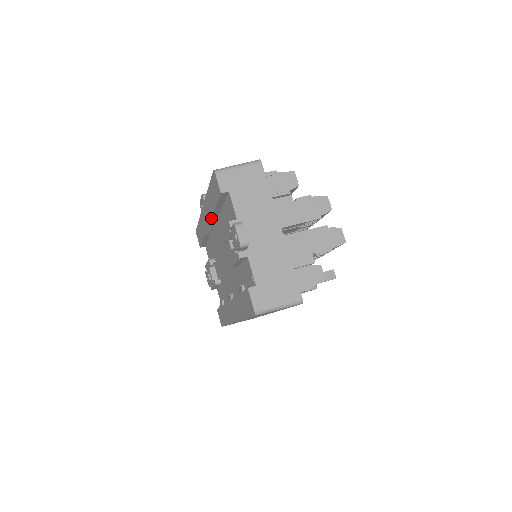
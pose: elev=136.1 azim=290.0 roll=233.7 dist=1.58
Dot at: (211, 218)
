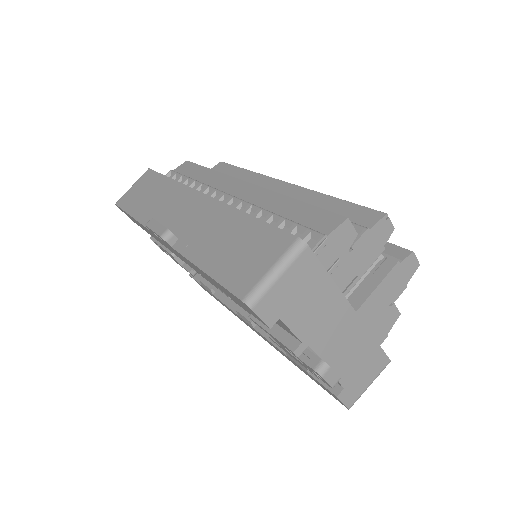
Dot at: occluded
